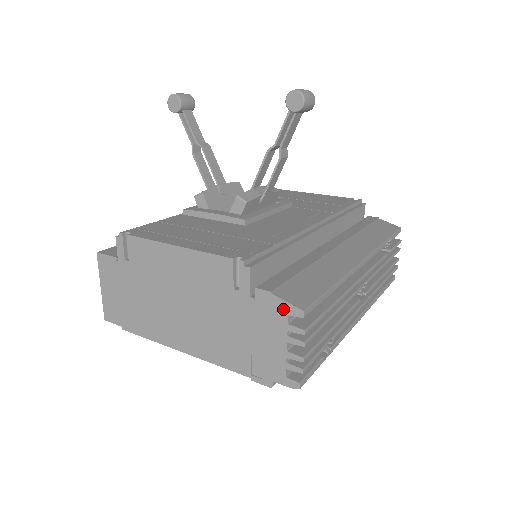
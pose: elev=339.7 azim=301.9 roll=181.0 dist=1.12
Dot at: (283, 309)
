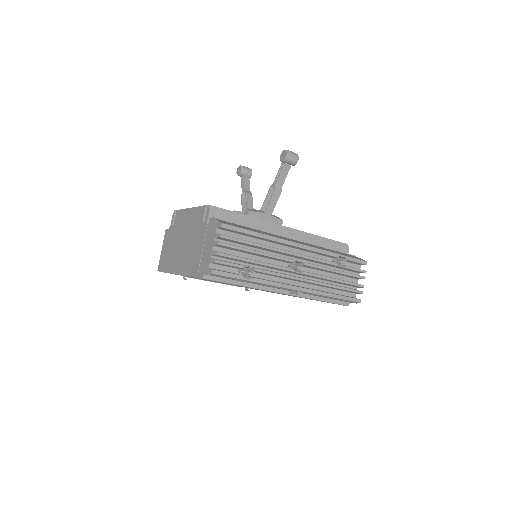
Dot at: (216, 225)
